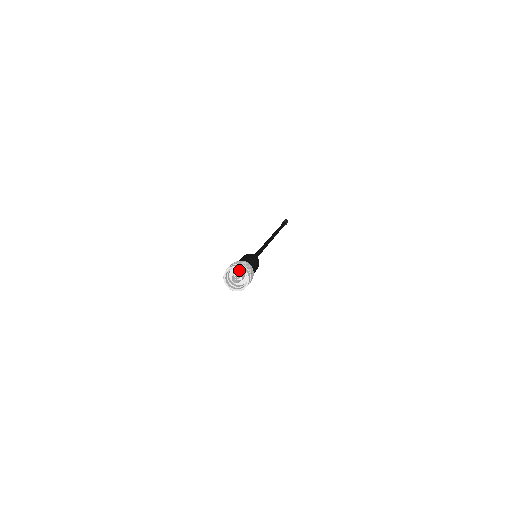
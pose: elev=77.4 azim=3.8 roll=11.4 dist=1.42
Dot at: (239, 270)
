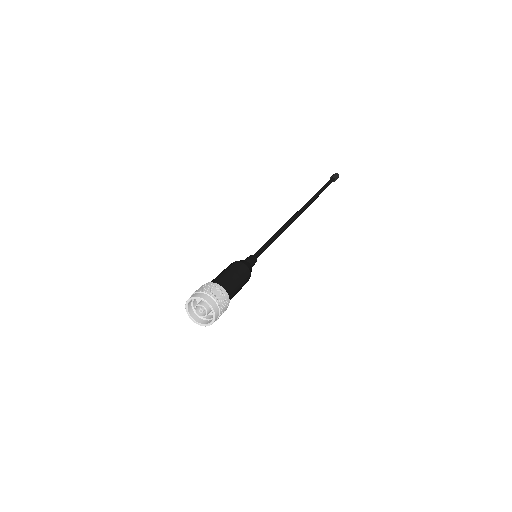
Dot at: occluded
